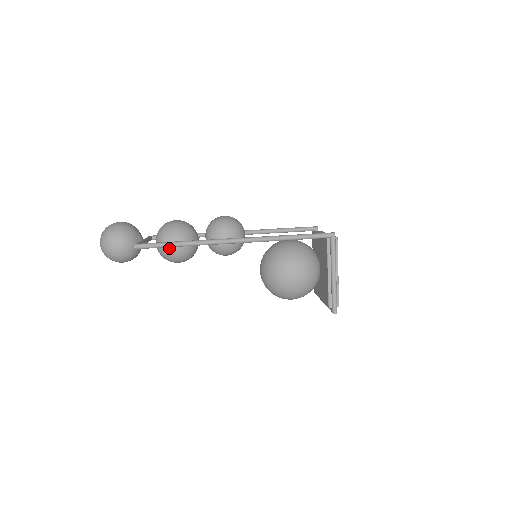
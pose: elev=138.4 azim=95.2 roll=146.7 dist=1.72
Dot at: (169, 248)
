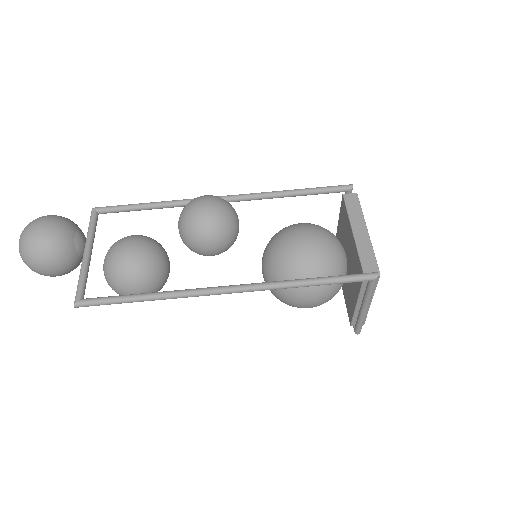
Dot at: occluded
